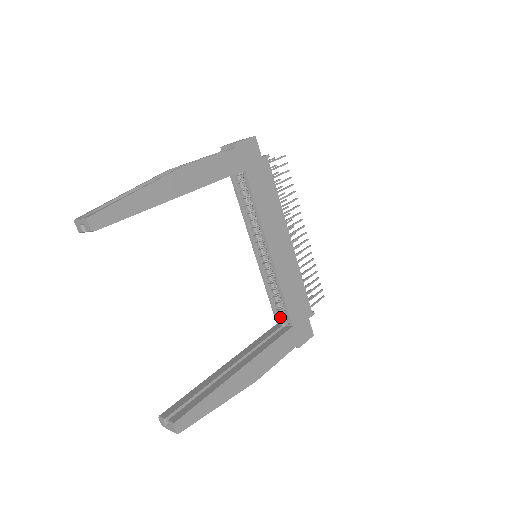
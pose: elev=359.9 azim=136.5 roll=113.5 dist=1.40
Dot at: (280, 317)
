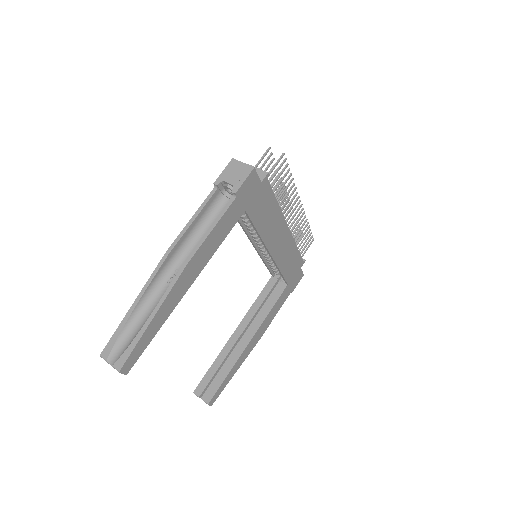
Dot at: occluded
